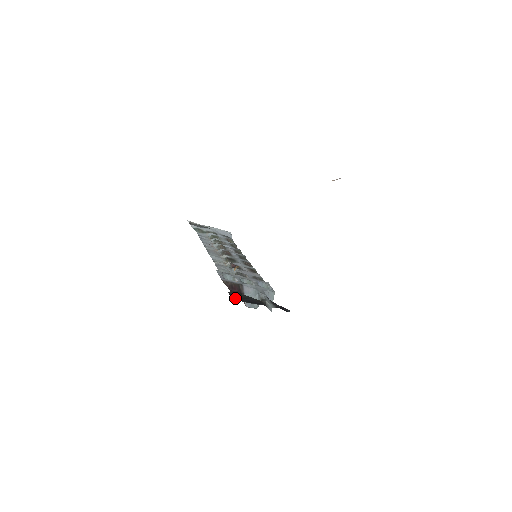
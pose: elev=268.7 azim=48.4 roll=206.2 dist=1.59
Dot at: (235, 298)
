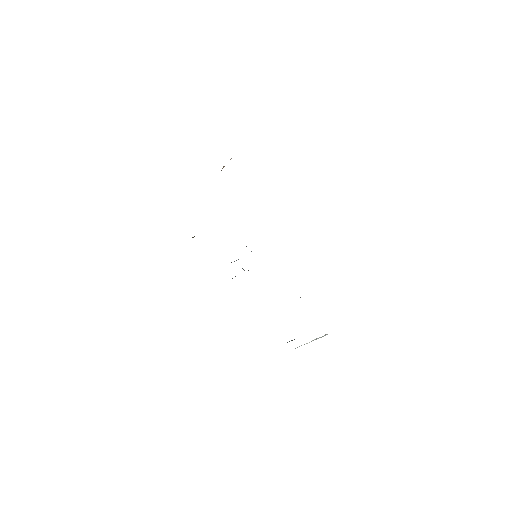
Dot at: occluded
